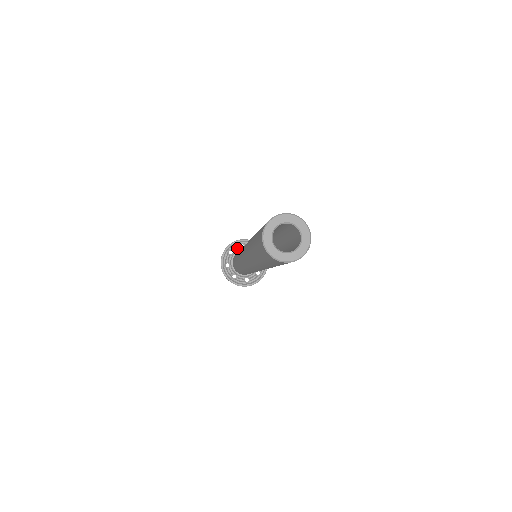
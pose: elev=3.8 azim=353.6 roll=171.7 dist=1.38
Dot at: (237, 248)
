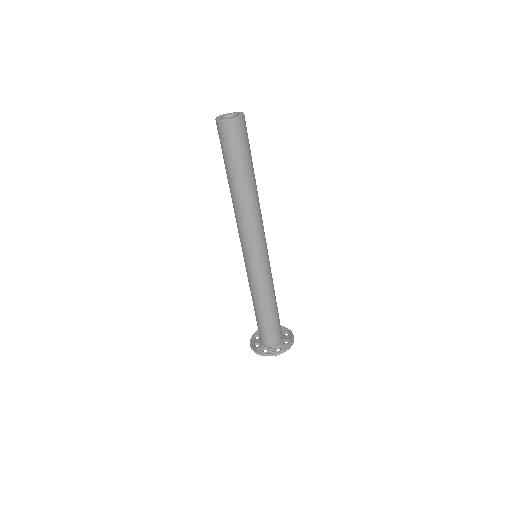
Dot at: (256, 340)
